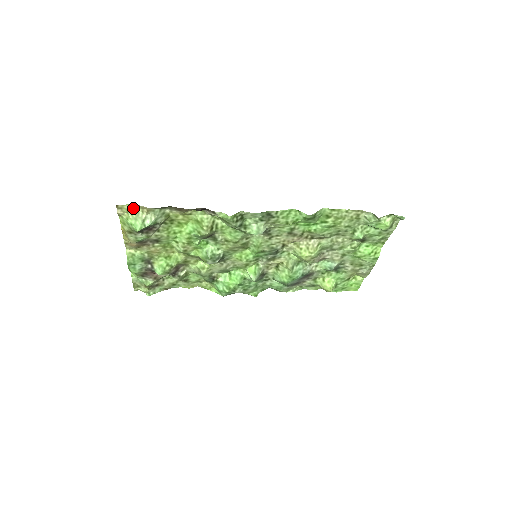
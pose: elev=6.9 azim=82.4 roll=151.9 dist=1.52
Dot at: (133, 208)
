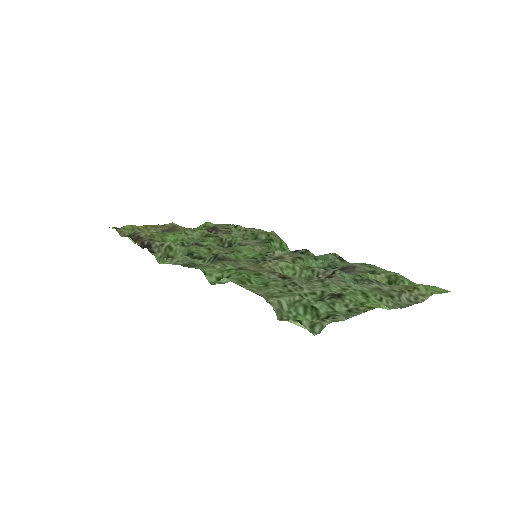
Dot at: (120, 228)
